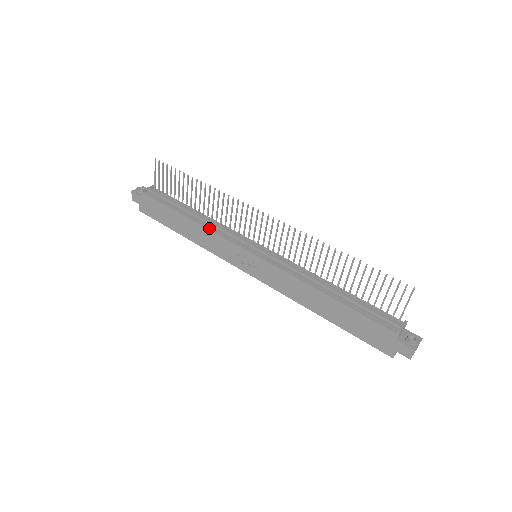
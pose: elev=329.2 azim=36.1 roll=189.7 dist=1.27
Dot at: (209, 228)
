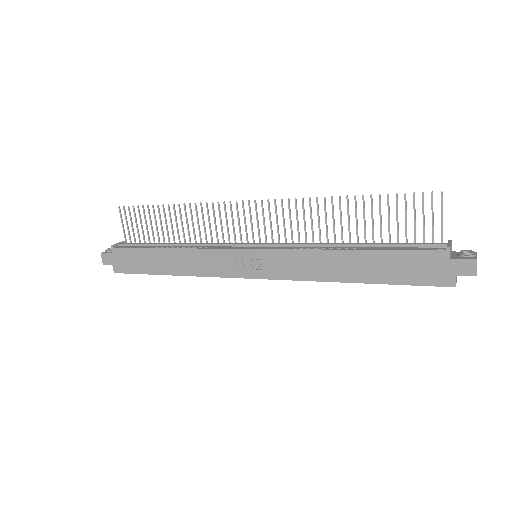
Dot at: (195, 248)
